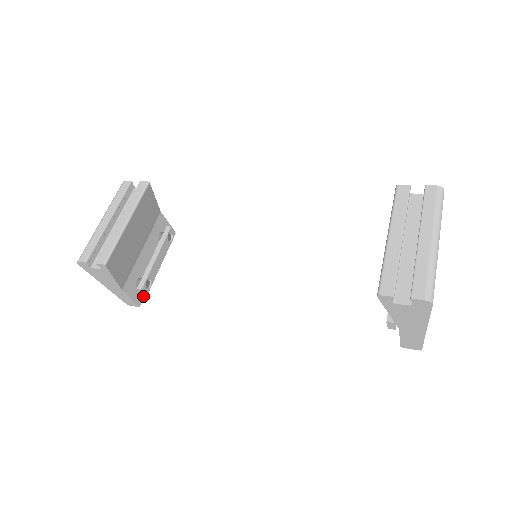
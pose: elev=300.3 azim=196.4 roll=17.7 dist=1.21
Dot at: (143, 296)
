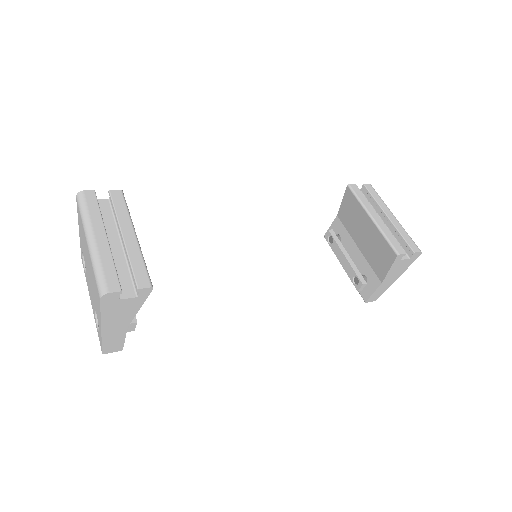
Dot at: occluded
